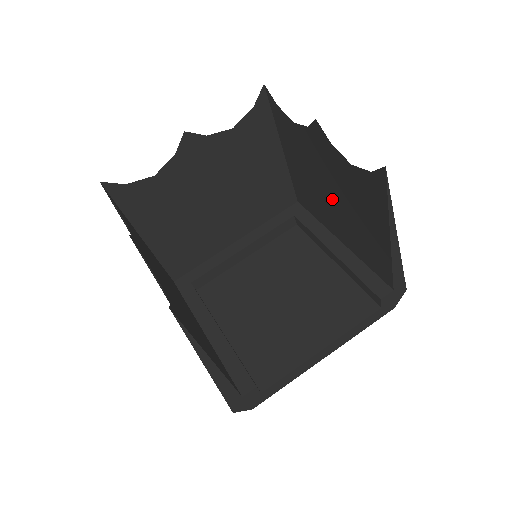
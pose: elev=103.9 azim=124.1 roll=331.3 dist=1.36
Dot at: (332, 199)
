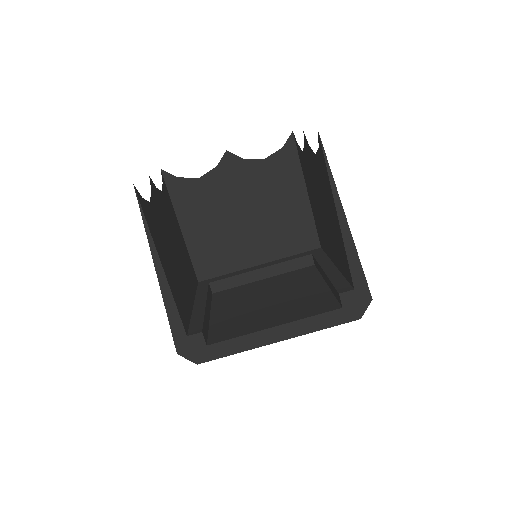
Dot at: (323, 213)
